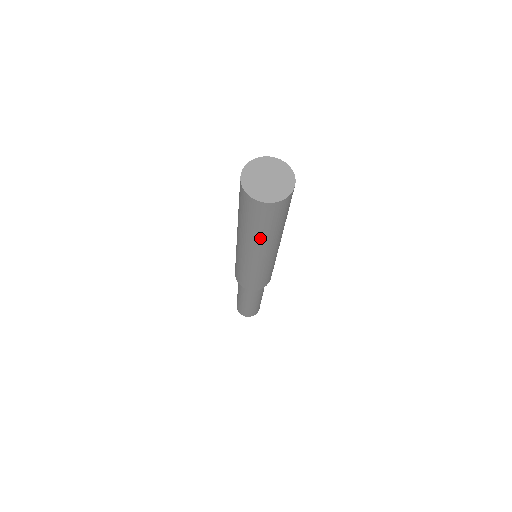
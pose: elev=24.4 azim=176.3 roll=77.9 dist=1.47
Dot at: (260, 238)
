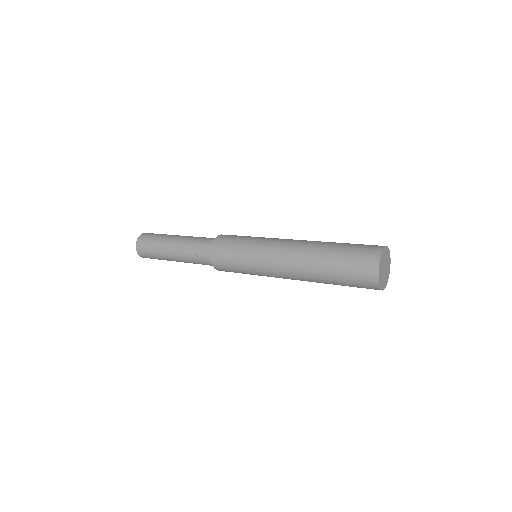
Dot at: occluded
